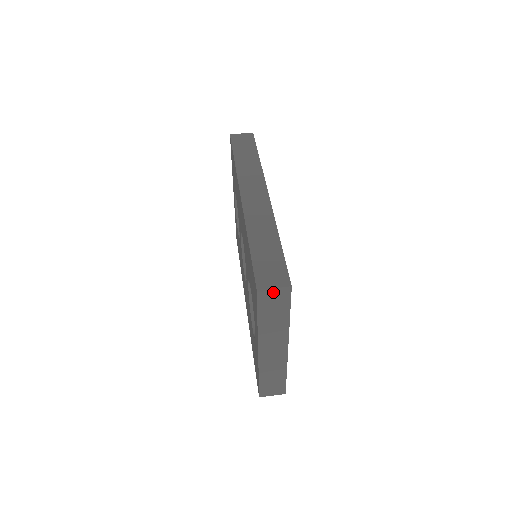
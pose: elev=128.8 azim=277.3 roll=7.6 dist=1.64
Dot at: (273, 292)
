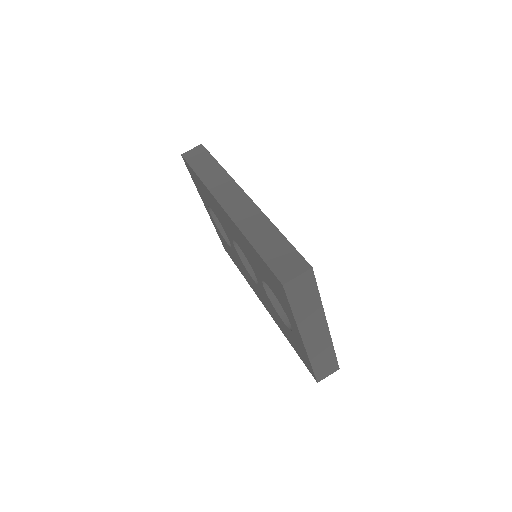
Dot at: (298, 280)
